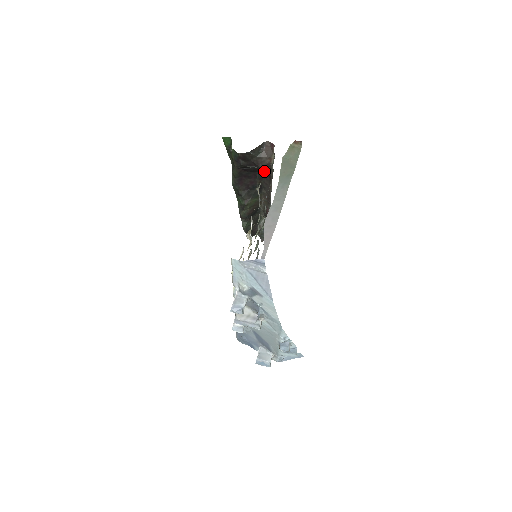
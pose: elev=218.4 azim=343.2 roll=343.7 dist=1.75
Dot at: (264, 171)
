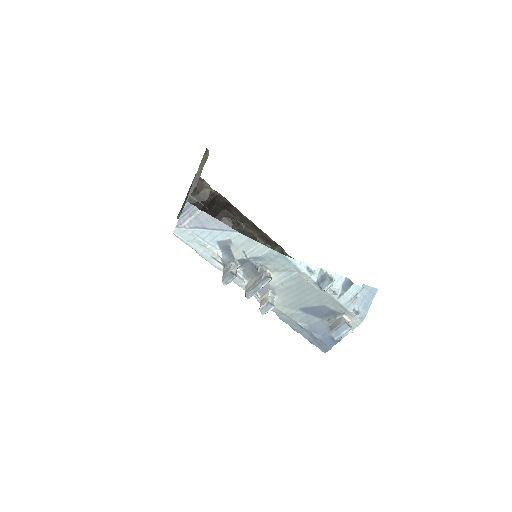
Dot at: (222, 206)
